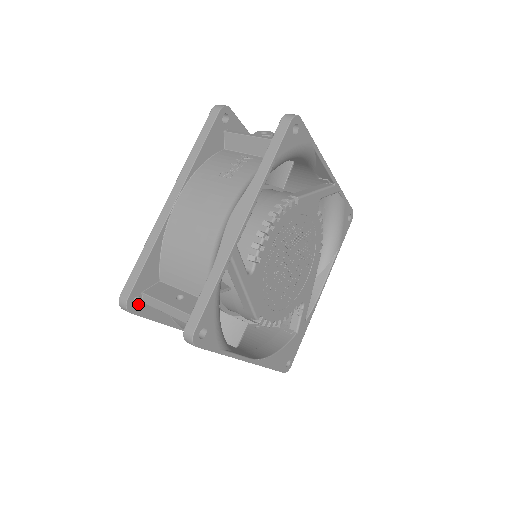
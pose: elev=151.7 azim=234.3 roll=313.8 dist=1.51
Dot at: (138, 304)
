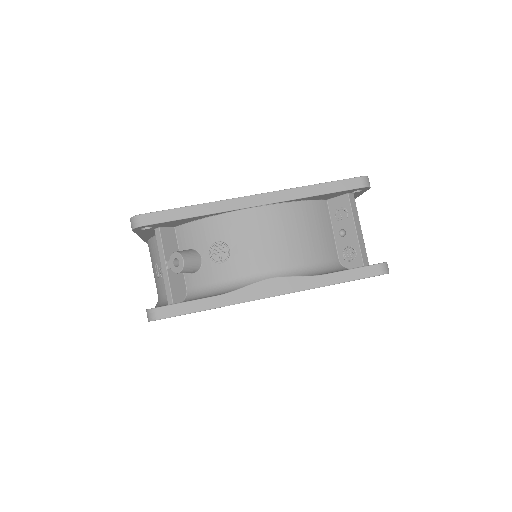
Dot at: occluded
